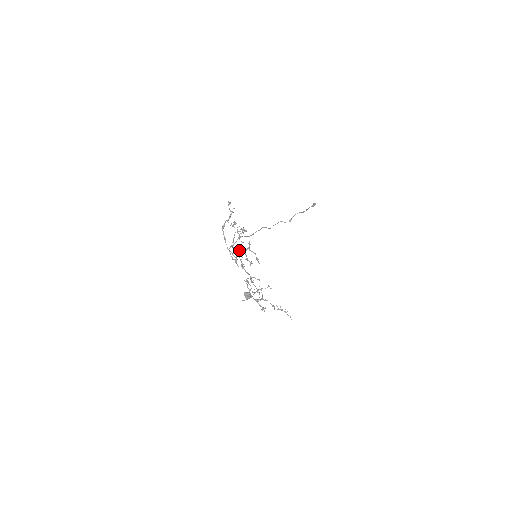
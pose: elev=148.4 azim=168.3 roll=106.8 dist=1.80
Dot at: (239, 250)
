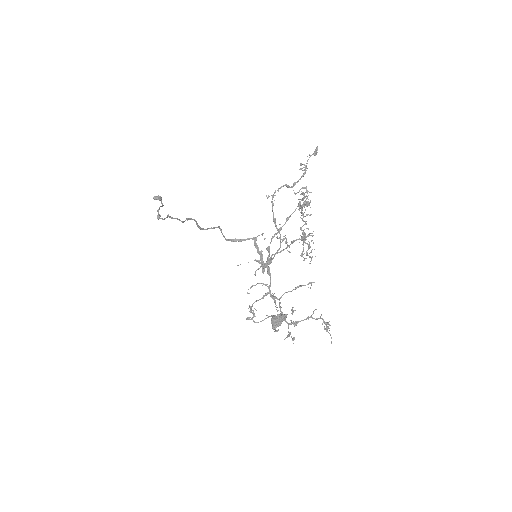
Dot at: occluded
